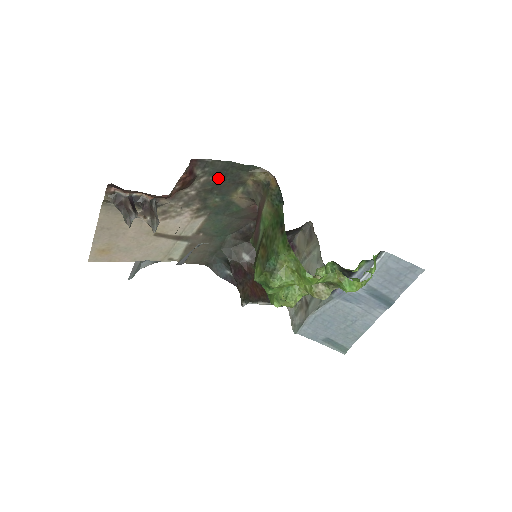
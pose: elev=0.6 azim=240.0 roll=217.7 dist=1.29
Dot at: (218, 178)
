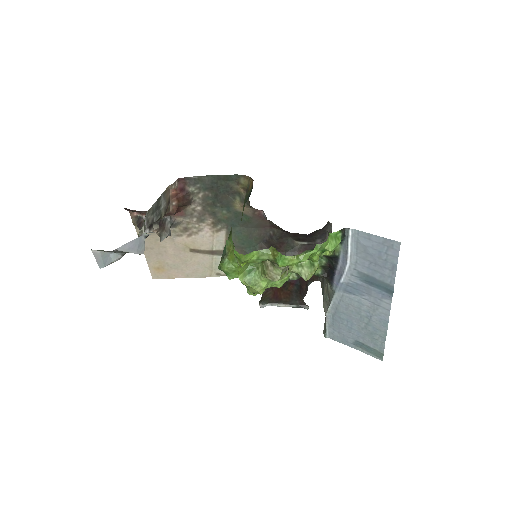
Dot at: (213, 192)
